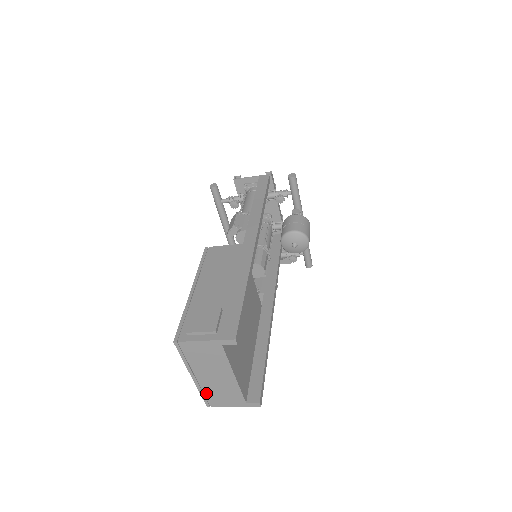
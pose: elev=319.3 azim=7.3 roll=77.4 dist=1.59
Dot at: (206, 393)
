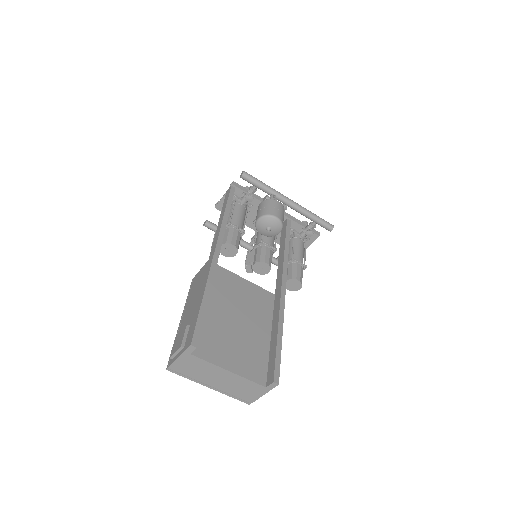
Dot at: (234, 395)
